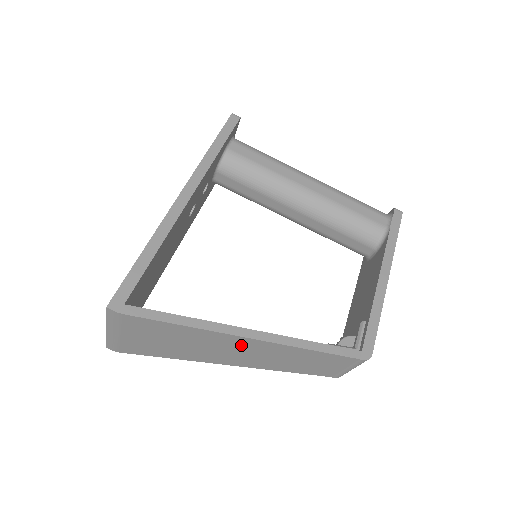
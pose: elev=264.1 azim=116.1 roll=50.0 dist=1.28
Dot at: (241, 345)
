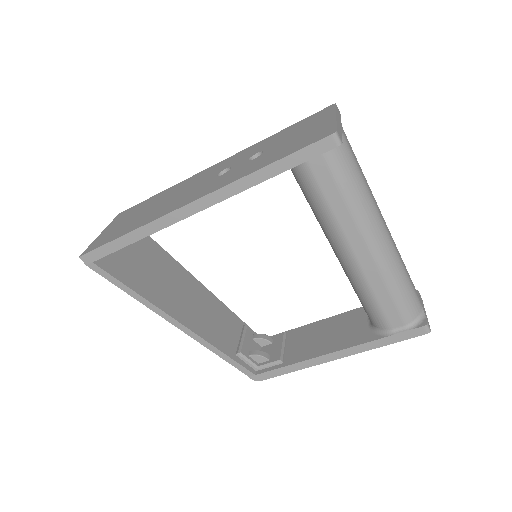
Dot at: occluded
